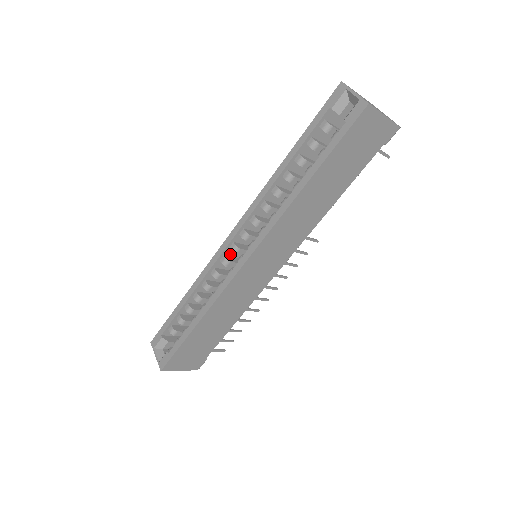
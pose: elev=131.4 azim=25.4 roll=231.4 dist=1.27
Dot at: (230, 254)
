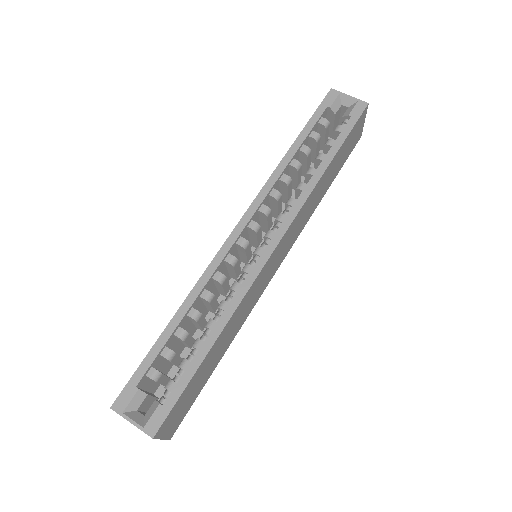
Dot at: (231, 254)
